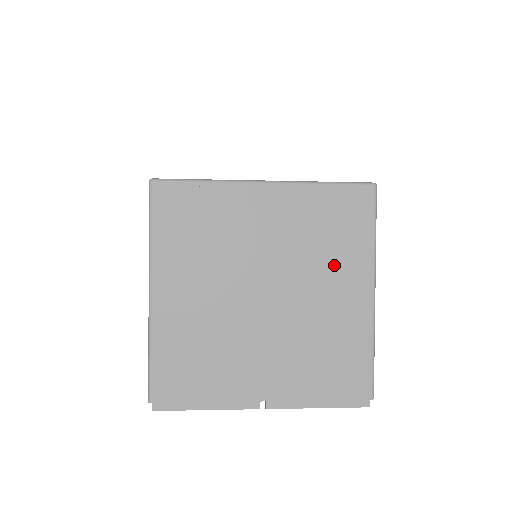
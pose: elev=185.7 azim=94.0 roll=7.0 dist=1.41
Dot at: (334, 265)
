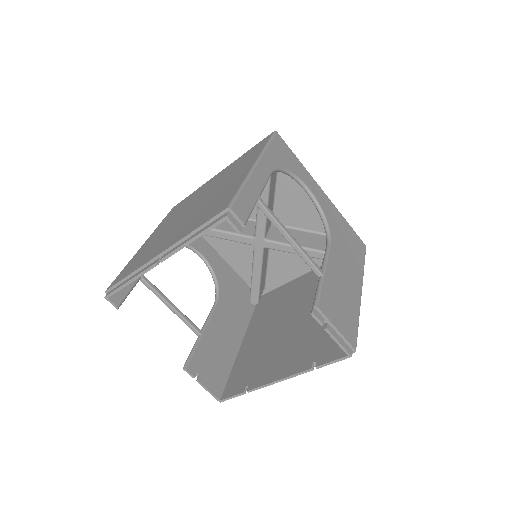
Dot at: (237, 171)
